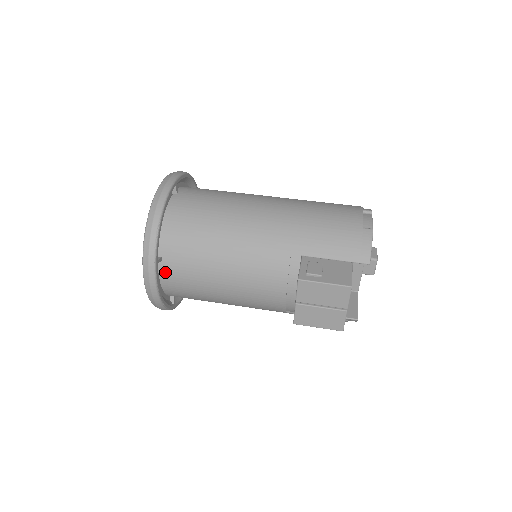
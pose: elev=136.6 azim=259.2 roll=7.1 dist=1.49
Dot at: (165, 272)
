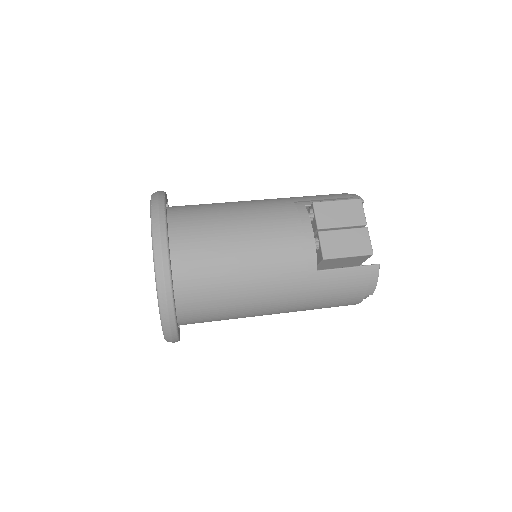
Dot at: (173, 242)
